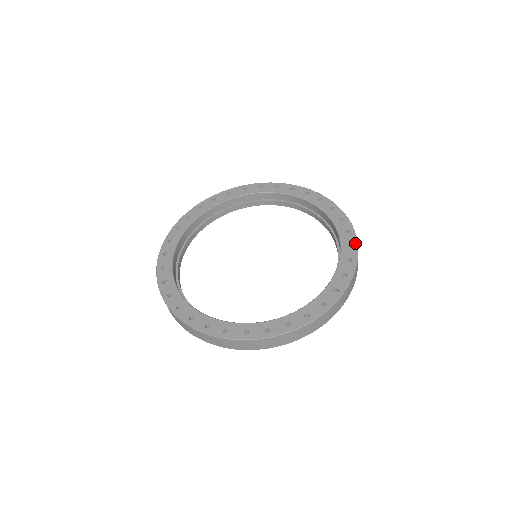
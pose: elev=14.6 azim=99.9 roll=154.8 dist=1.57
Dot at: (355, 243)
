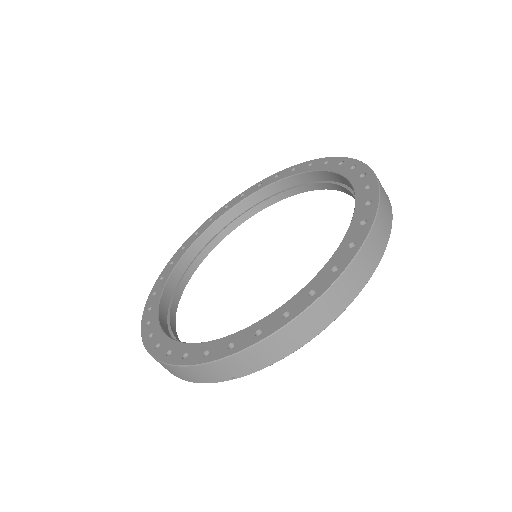
Dot at: (375, 198)
